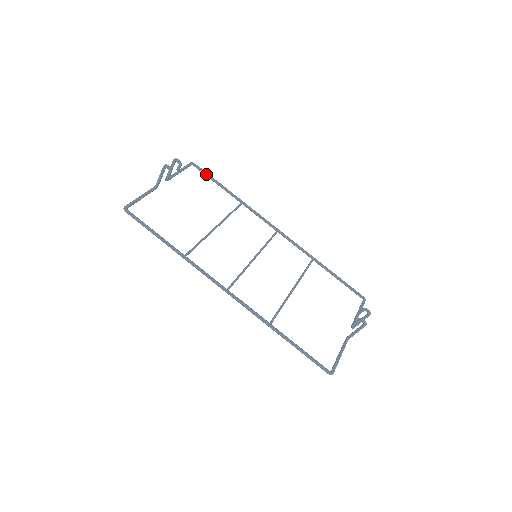
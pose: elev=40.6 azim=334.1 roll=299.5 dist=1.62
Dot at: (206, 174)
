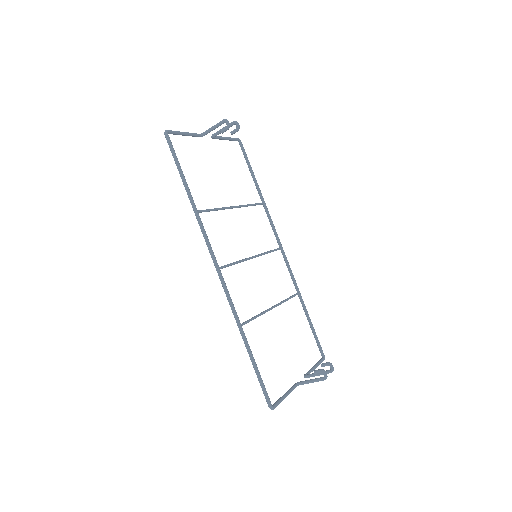
Dot at: (246, 157)
